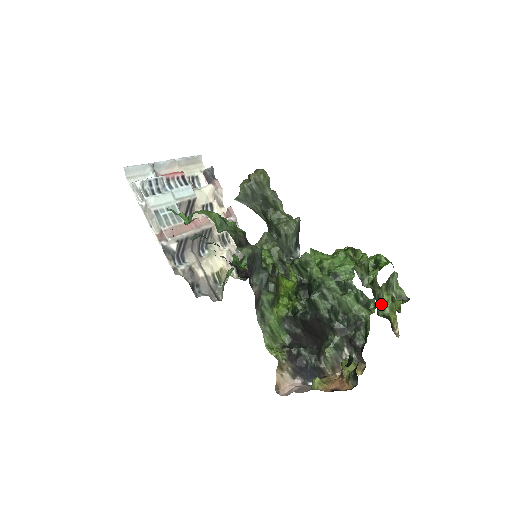
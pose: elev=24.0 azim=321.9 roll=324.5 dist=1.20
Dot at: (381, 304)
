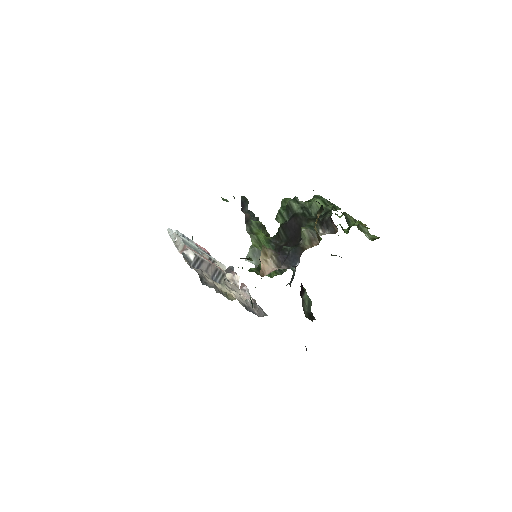
Dot at: (351, 224)
